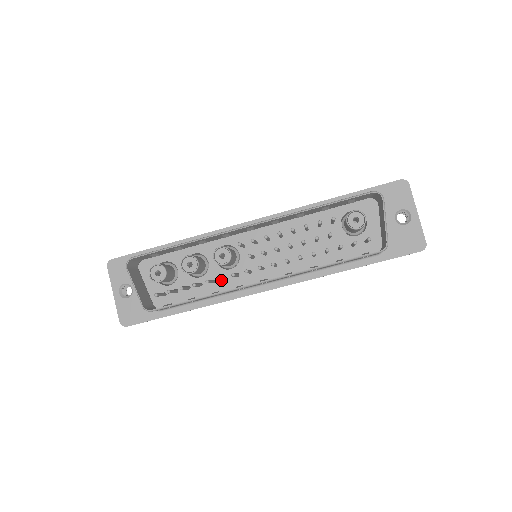
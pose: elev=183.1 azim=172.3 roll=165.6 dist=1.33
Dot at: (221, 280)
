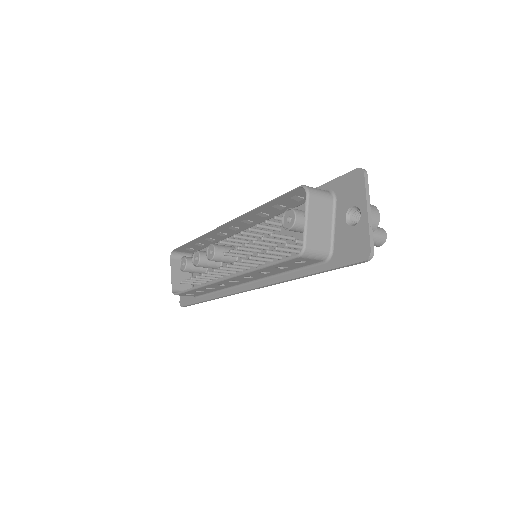
Dot at: (226, 276)
